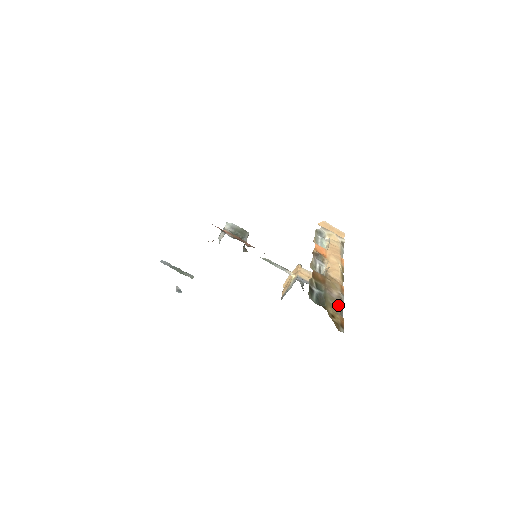
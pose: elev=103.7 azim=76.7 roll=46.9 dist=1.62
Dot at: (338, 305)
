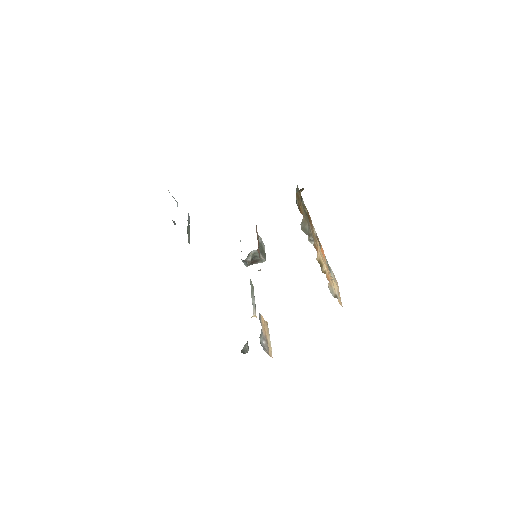
Dot at: occluded
